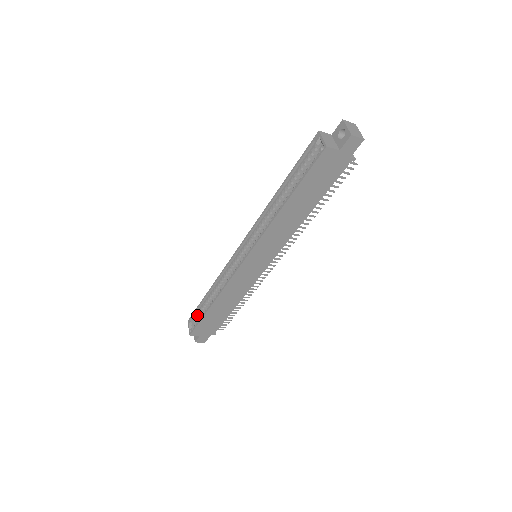
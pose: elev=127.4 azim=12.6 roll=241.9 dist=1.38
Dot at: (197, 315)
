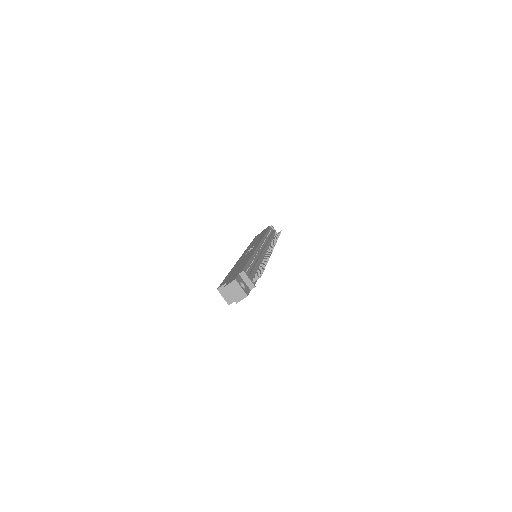
Dot at: occluded
